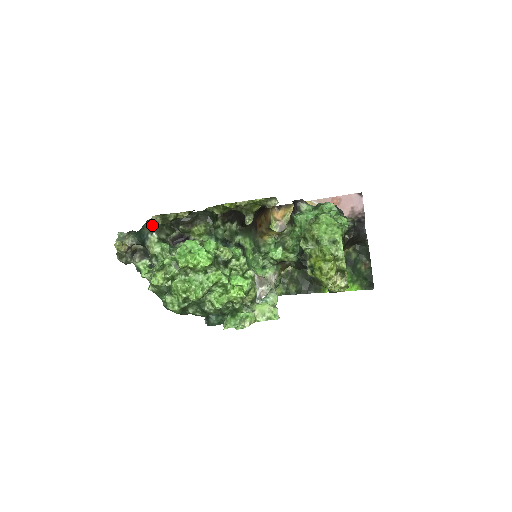
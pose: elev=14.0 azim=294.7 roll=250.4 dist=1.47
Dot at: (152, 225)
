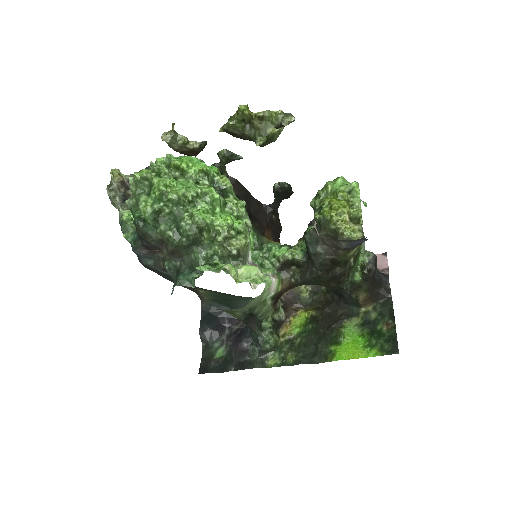
Dot at: occluded
